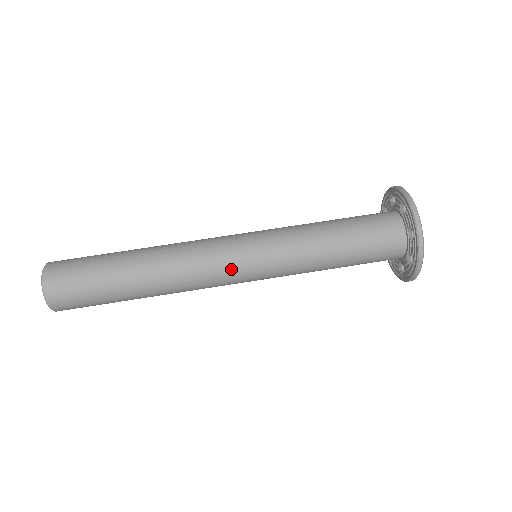
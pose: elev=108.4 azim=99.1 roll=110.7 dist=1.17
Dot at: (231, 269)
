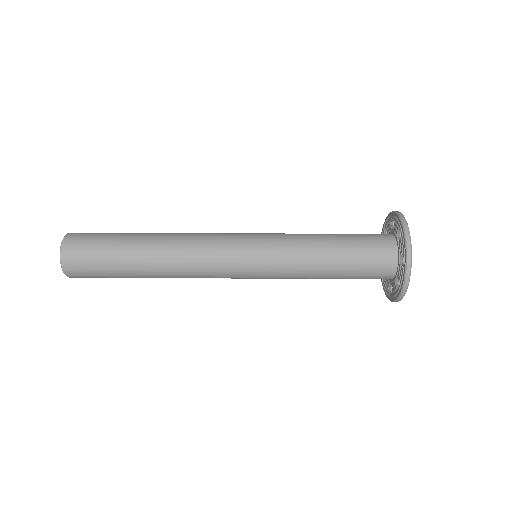
Dot at: (230, 247)
